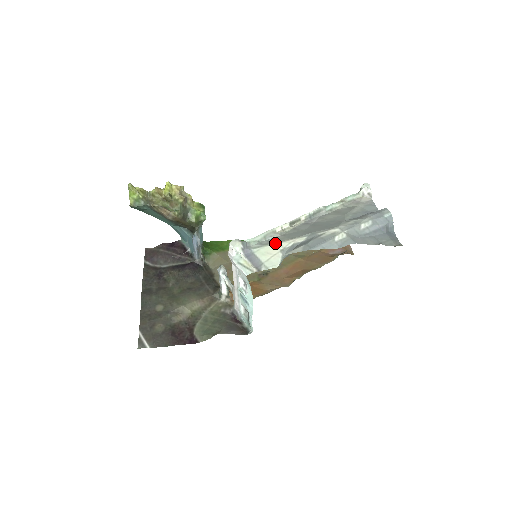
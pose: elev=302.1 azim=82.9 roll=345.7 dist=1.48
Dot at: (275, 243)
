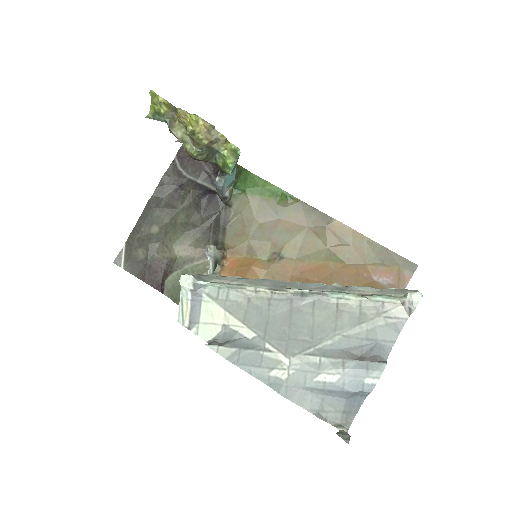
Dot at: (226, 310)
